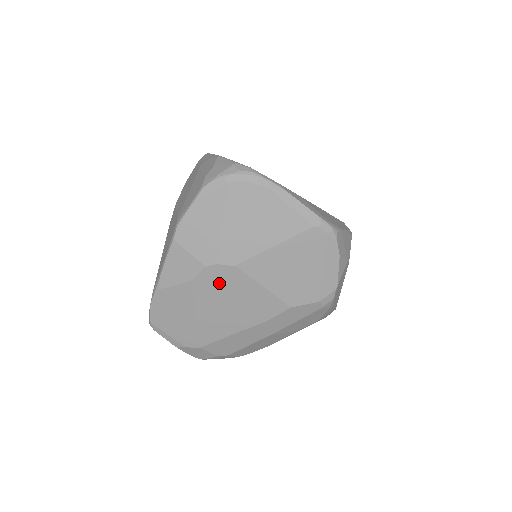
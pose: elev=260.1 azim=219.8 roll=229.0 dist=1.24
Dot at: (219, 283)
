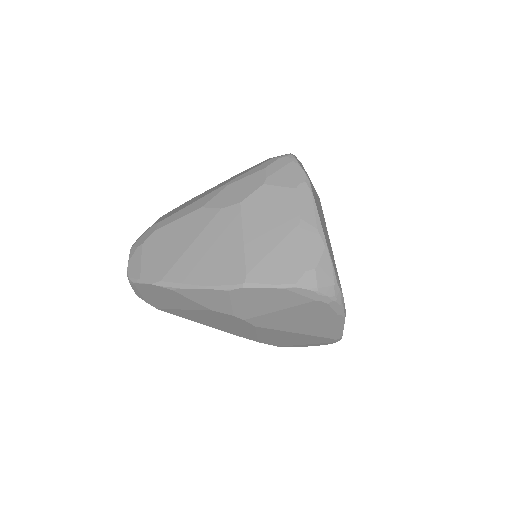
Dot at: (229, 320)
